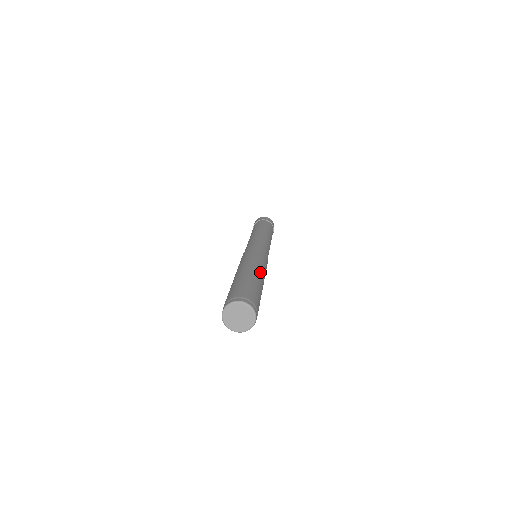
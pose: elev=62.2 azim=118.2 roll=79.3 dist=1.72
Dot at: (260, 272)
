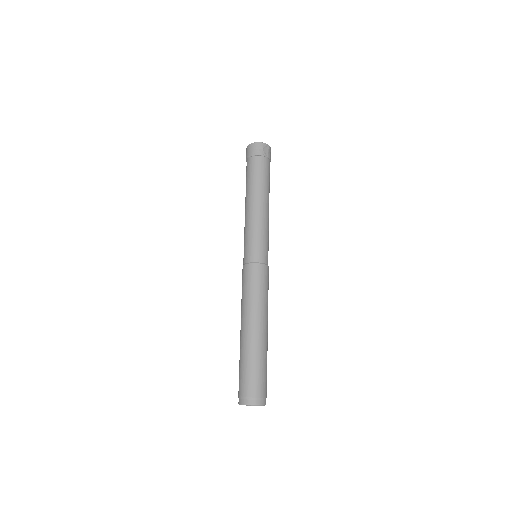
Dot at: (266, 326)
